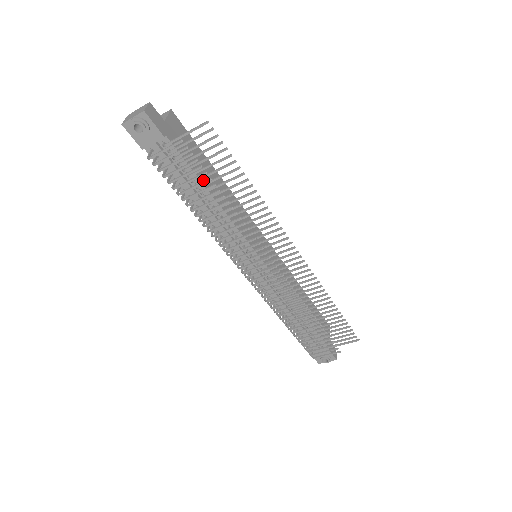
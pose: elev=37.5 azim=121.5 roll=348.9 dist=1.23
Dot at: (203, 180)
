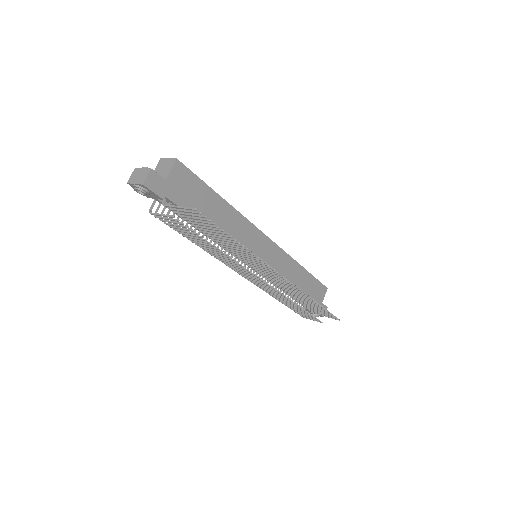
Dot at: occluded
